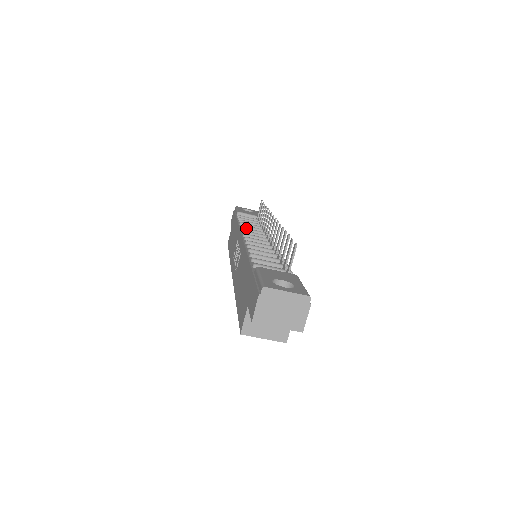
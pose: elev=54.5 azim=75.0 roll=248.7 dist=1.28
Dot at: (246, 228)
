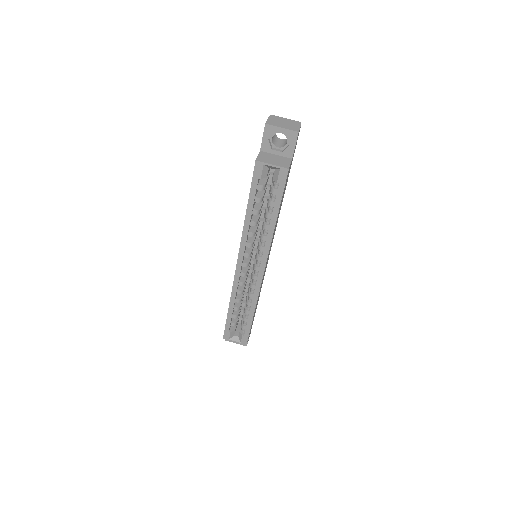
Dot at: occluded
